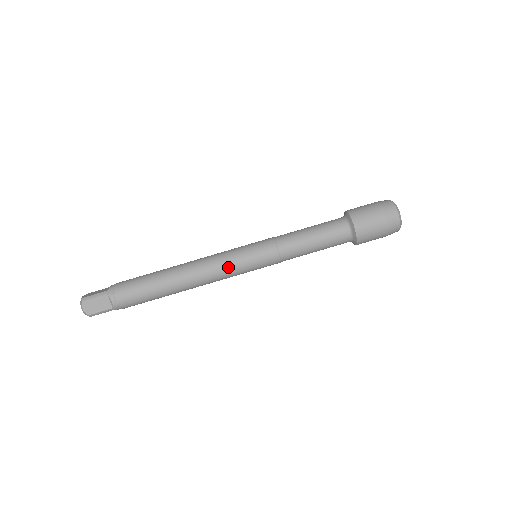
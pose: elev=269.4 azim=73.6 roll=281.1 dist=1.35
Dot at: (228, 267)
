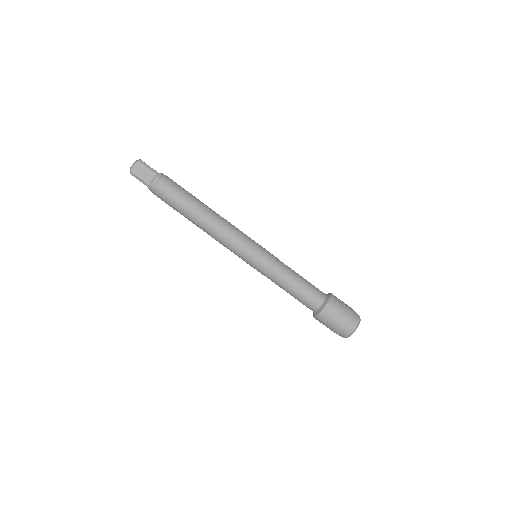
Dot at: (236, 242)
